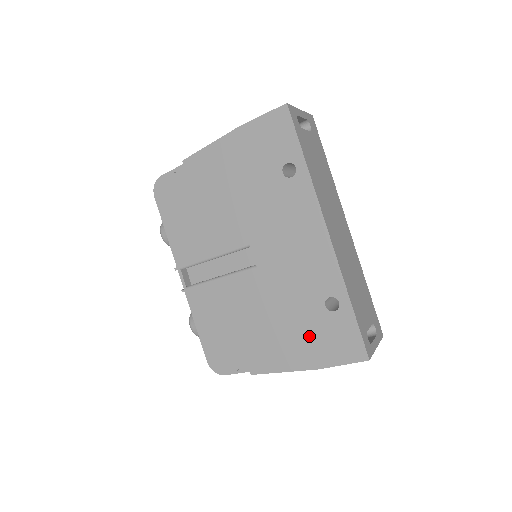
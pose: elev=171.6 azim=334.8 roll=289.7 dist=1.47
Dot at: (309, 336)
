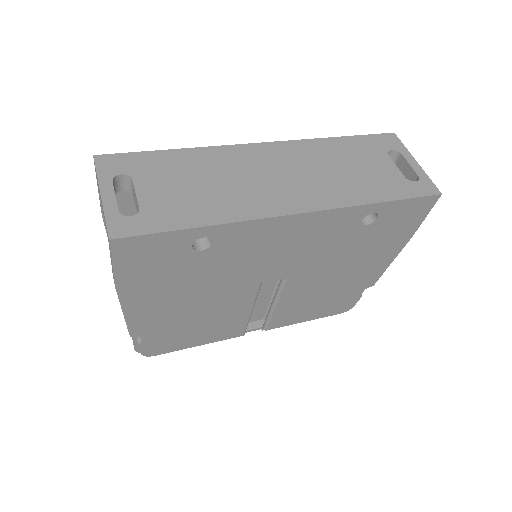
Dot at: (381, 241)
